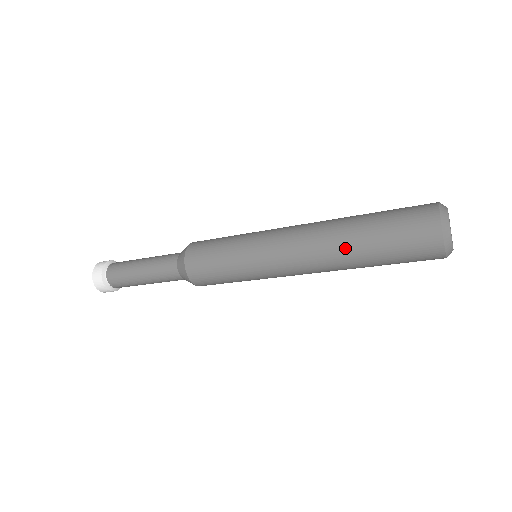
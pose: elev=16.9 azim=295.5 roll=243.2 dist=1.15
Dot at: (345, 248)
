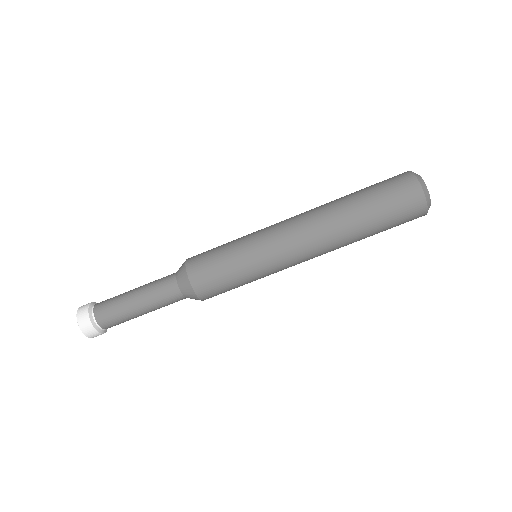
Dot at: (335, 201)
